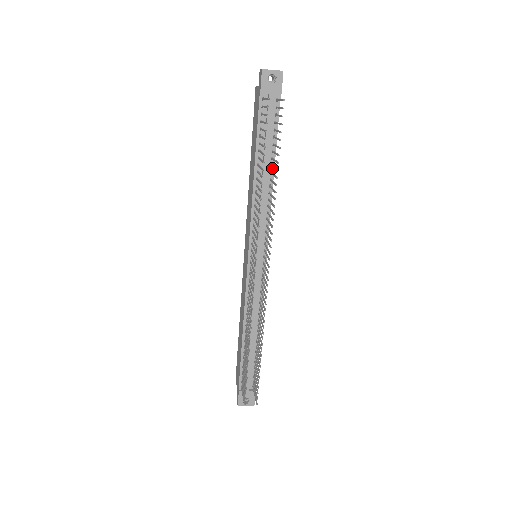
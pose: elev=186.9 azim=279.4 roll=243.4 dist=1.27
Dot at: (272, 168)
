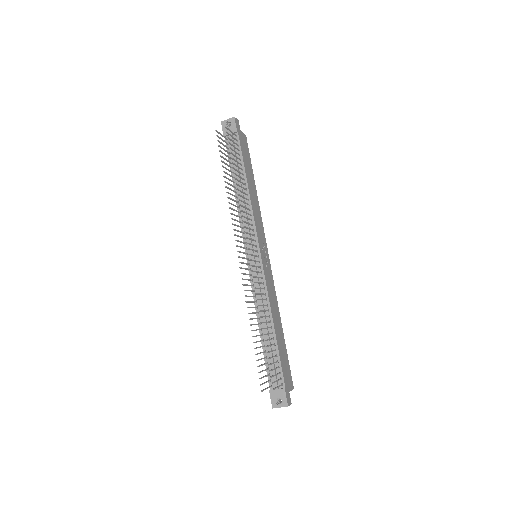
Dot at: (245, 182)
